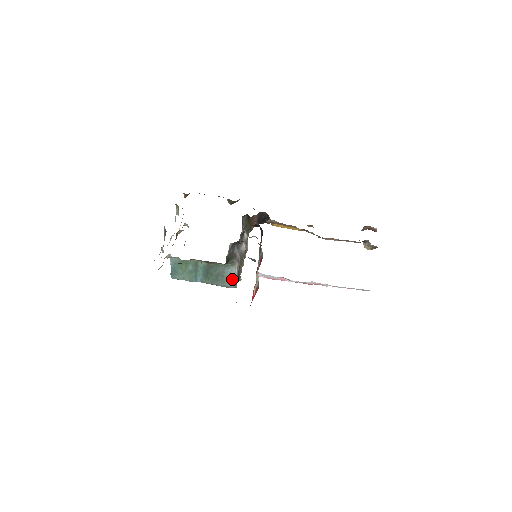
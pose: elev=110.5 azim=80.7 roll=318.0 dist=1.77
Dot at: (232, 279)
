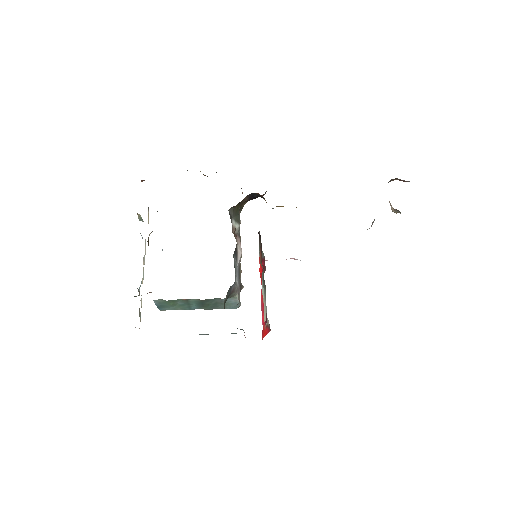
Dot at: (234, 304)
